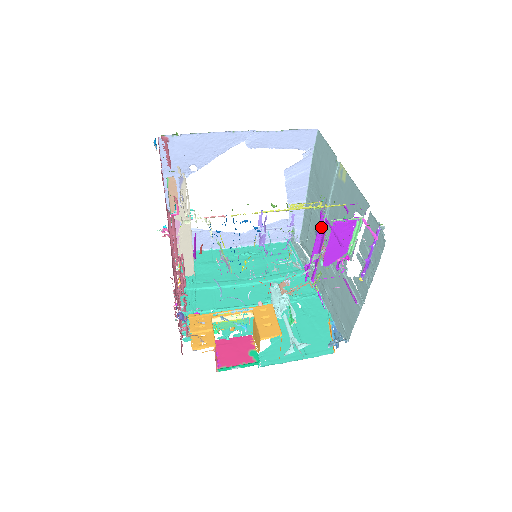
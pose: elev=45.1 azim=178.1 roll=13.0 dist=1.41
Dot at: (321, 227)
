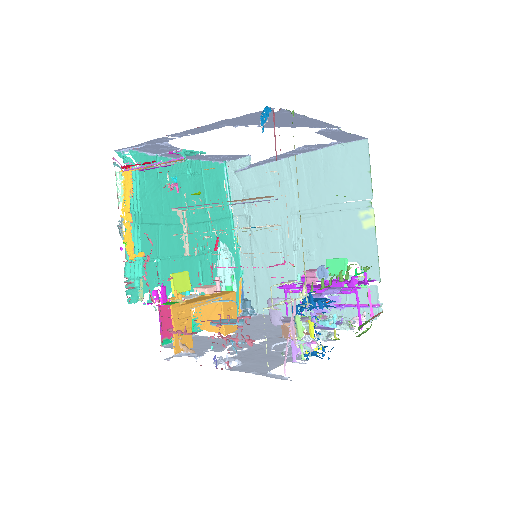
Dot at: (345, 288)
